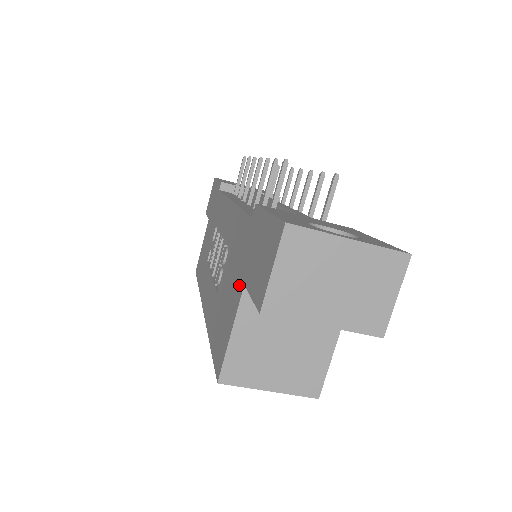
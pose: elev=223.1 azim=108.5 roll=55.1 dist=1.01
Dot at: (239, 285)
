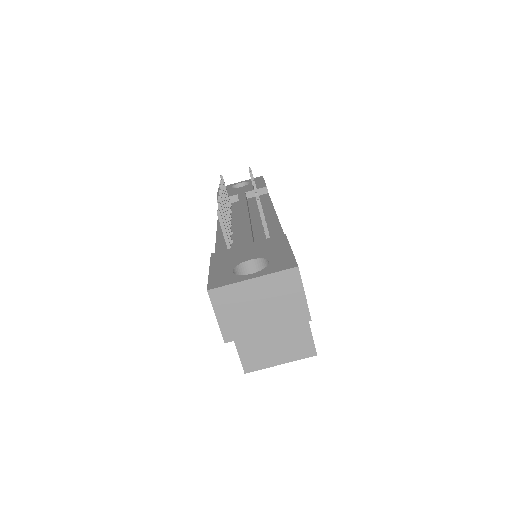
Dot at: occluded
